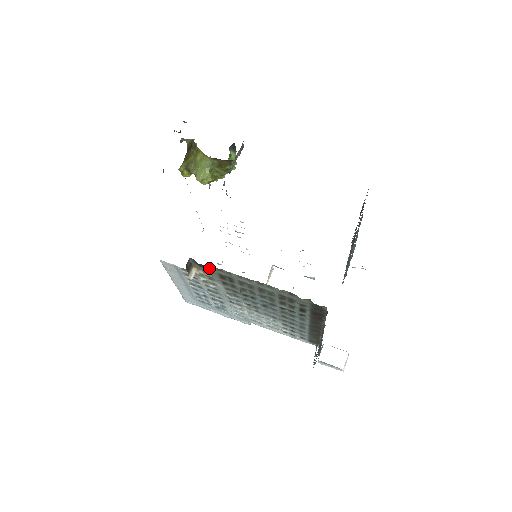
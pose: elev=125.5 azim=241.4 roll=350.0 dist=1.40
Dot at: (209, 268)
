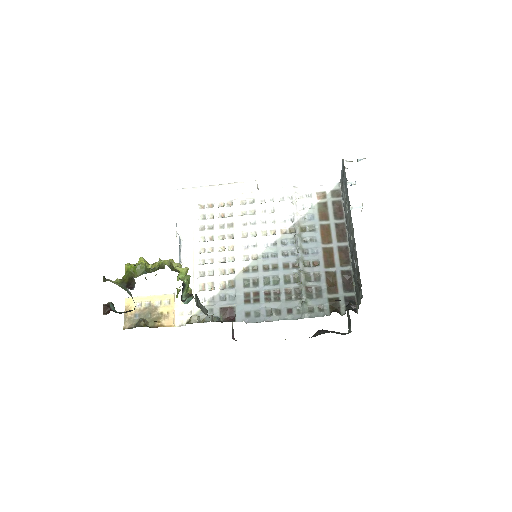
Dot at: occluded
